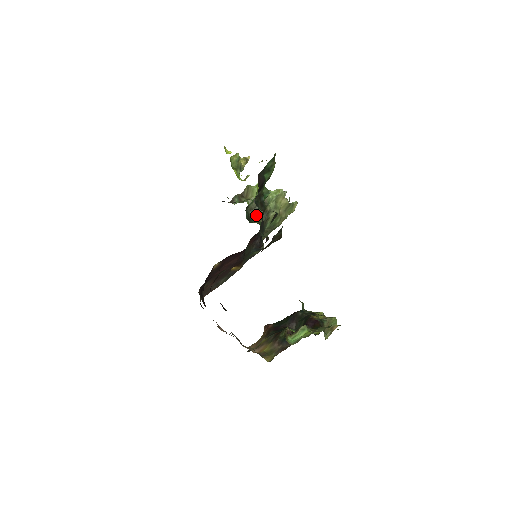
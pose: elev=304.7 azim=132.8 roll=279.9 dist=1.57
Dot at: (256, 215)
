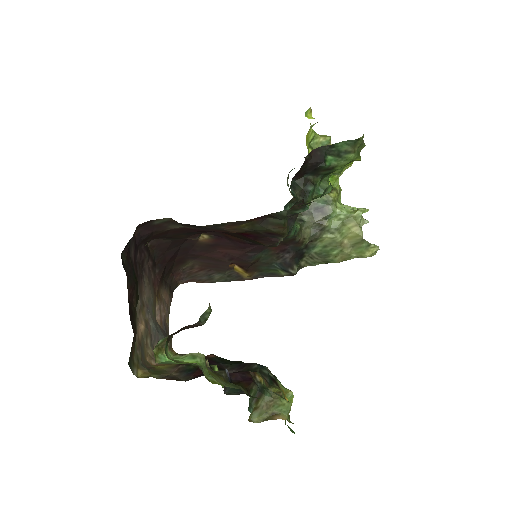
Dot at: (303, 219)
